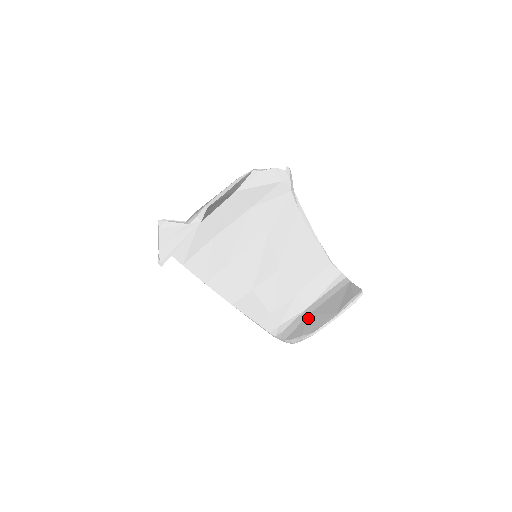
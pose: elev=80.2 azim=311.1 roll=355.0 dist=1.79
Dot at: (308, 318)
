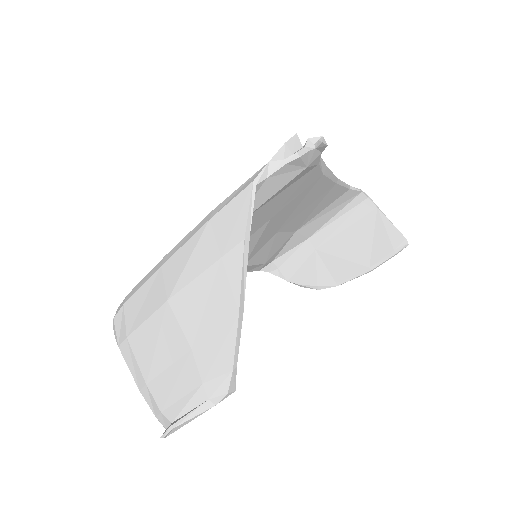
Dot at: (318, 257)
